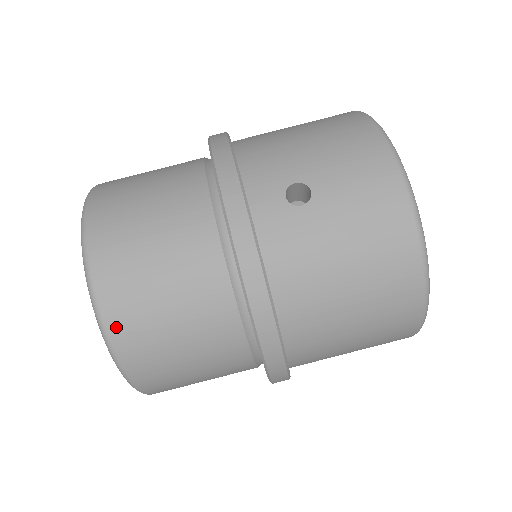
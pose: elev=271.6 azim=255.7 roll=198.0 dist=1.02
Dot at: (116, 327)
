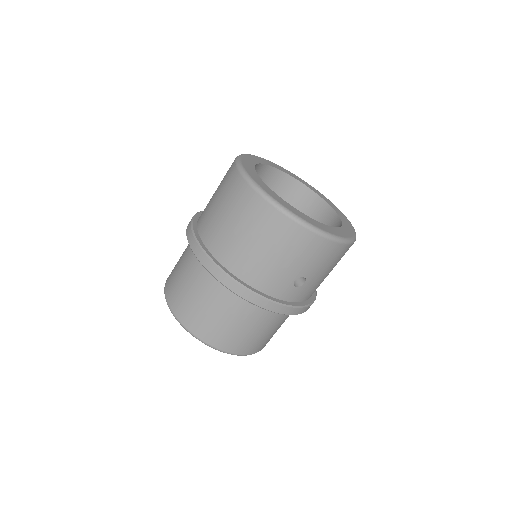
Dot at: (264, 346)
